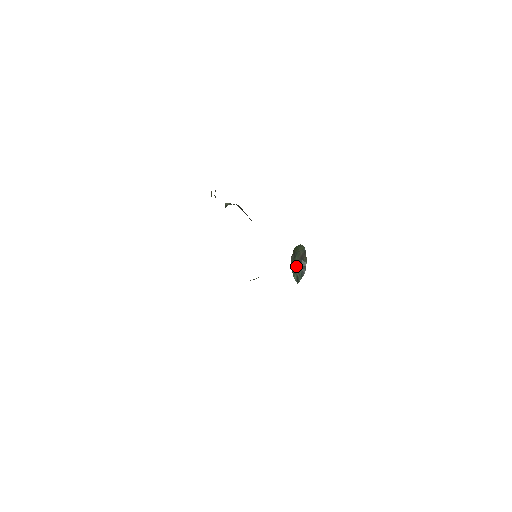
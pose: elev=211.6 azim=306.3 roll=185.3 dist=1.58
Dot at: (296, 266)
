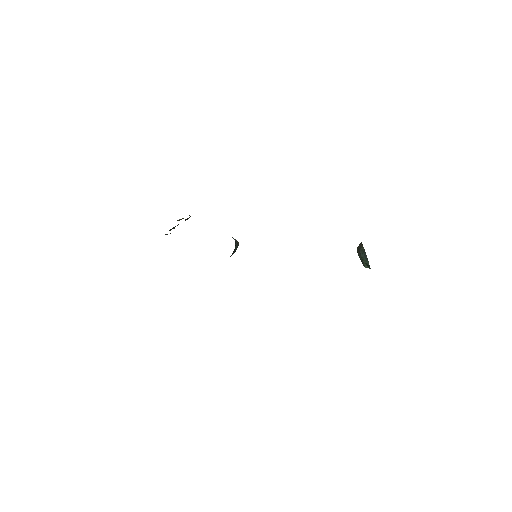
Dot at: (360, 258)
